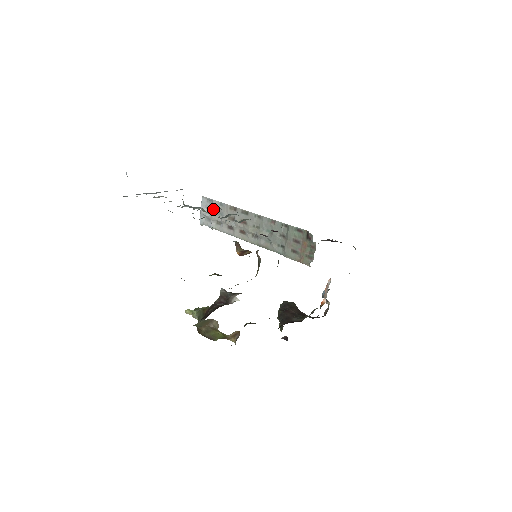
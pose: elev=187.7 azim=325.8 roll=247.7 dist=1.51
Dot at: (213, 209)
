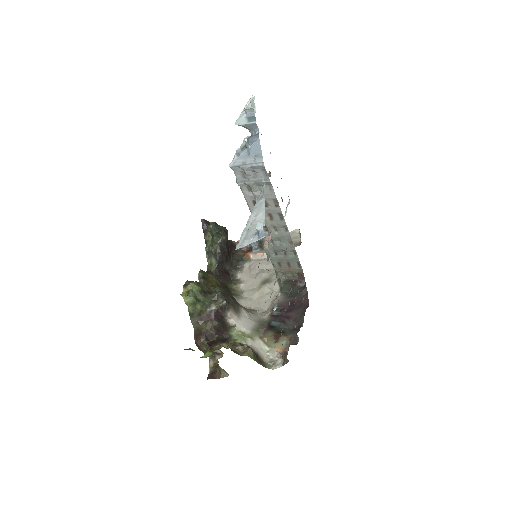
Dot at: (260, 182)
